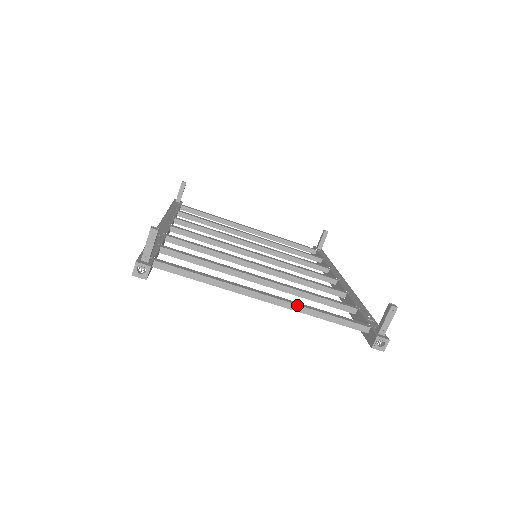
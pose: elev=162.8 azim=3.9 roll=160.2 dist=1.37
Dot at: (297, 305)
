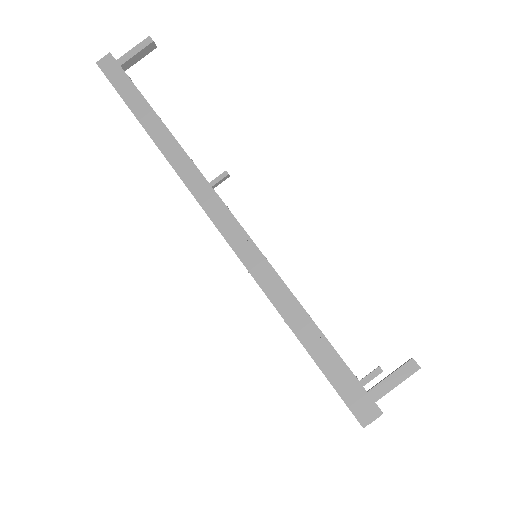
Dot at: occluded
